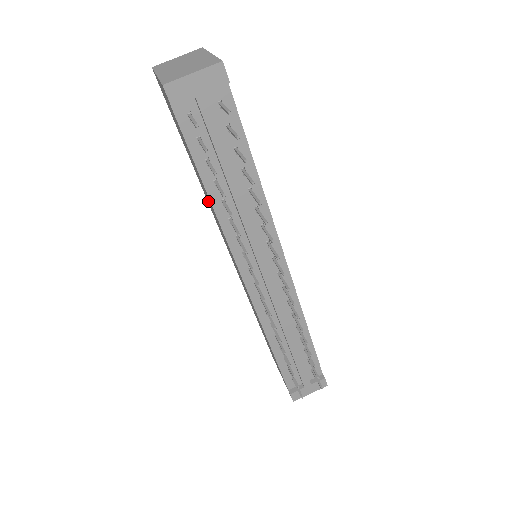
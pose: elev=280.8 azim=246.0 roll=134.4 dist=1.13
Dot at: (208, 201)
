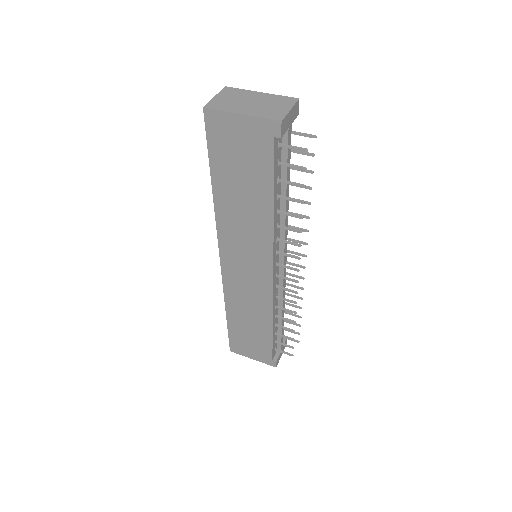
Dot at: (235, 219)
